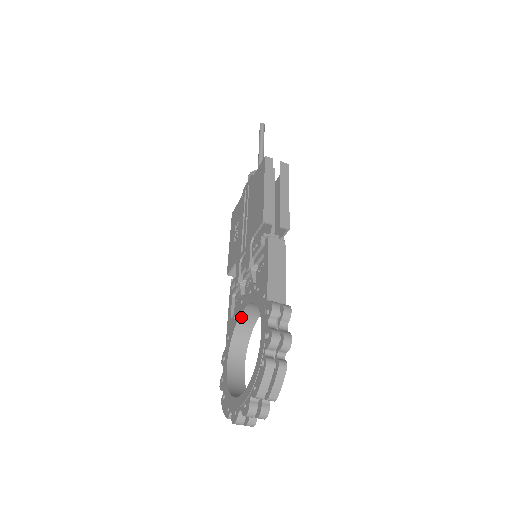
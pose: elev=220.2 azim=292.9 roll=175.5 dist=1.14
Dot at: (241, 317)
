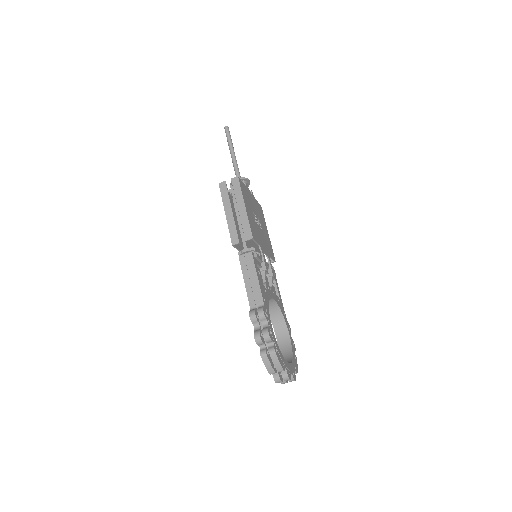
Dot at: occluded
